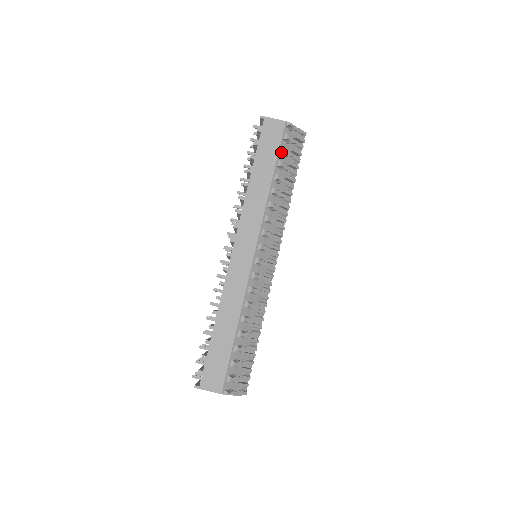
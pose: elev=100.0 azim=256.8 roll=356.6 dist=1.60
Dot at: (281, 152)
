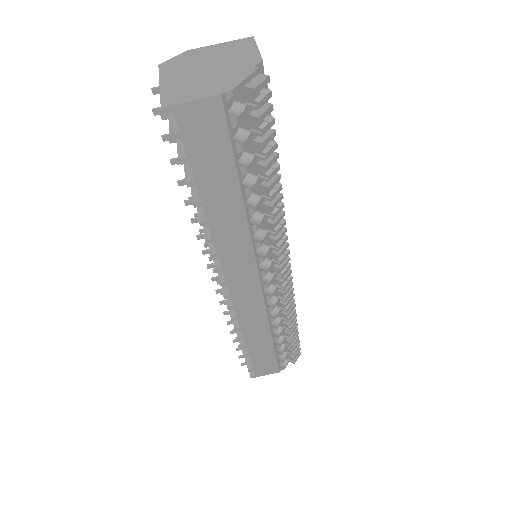
Dot at: (236, 145)
